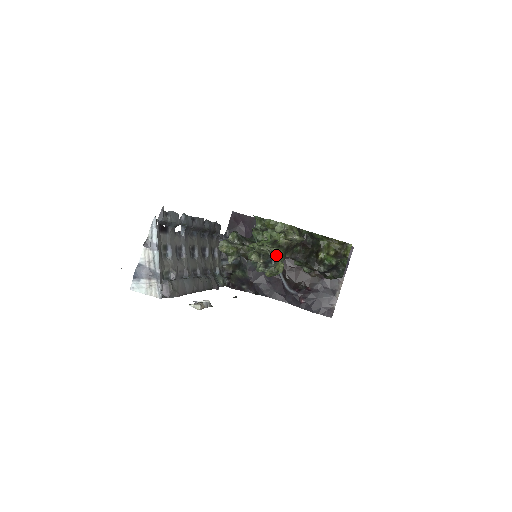
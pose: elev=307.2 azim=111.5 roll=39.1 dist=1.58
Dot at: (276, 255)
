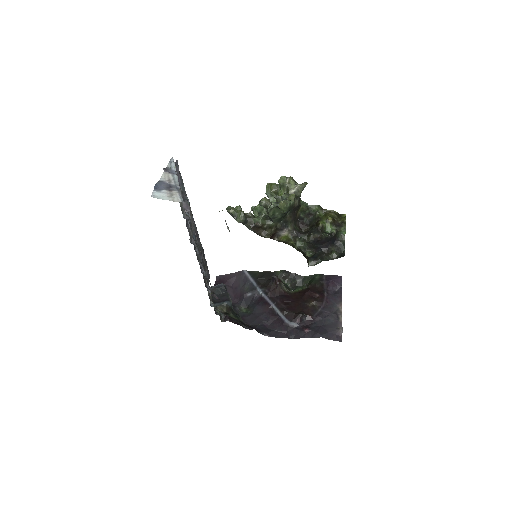
Dot at: (285, 195)
